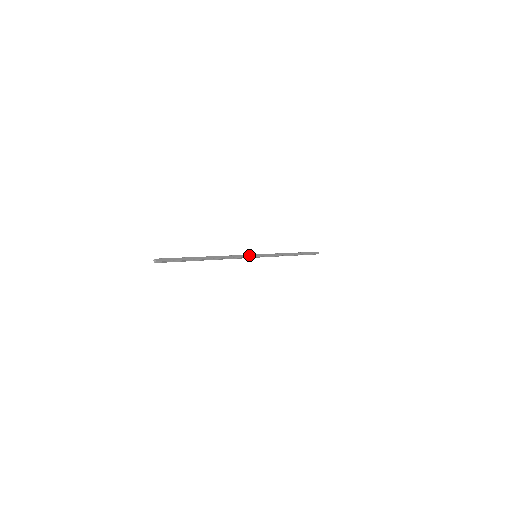
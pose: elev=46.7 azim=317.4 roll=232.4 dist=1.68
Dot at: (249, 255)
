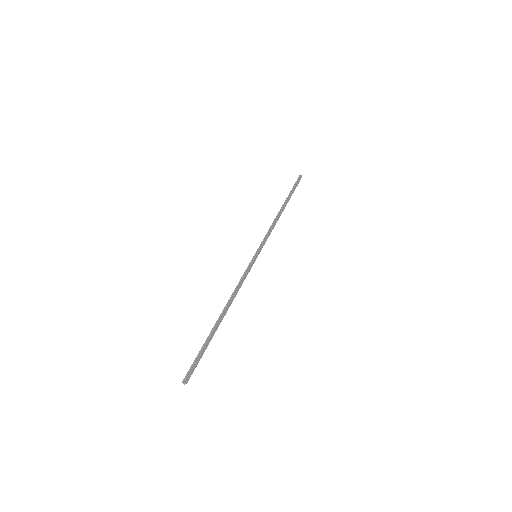
Dot at: (251, 265)
